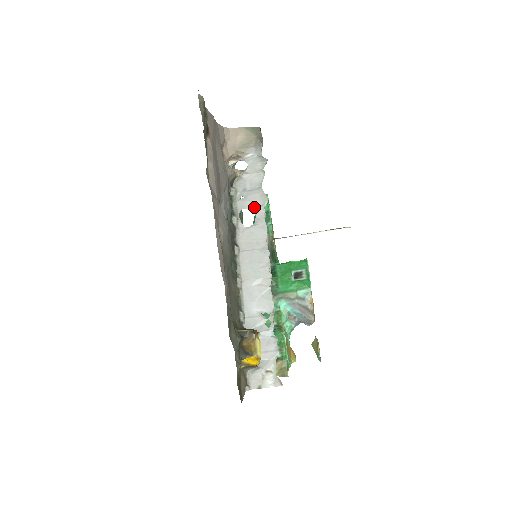
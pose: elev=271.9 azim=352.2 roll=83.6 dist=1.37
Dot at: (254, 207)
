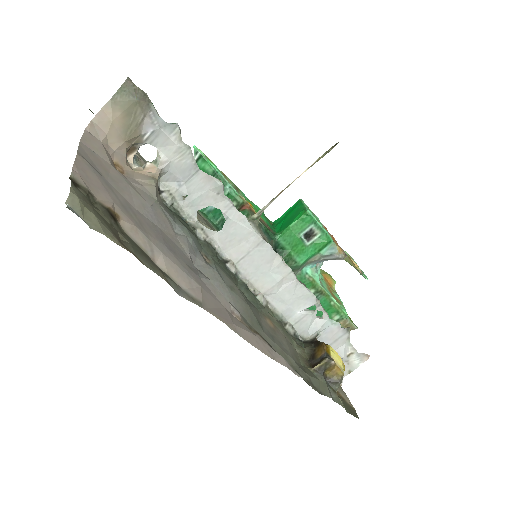
Dot at: (210, 201)
